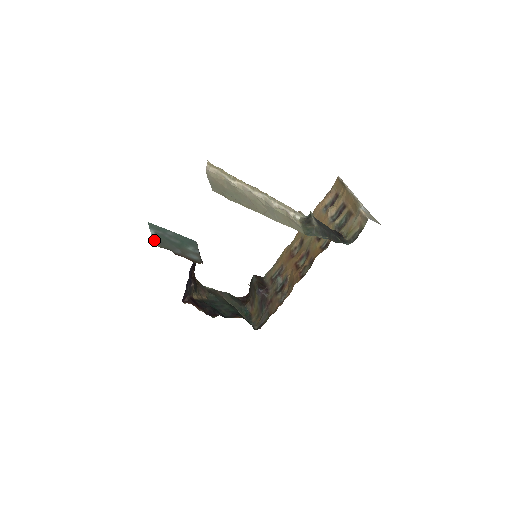
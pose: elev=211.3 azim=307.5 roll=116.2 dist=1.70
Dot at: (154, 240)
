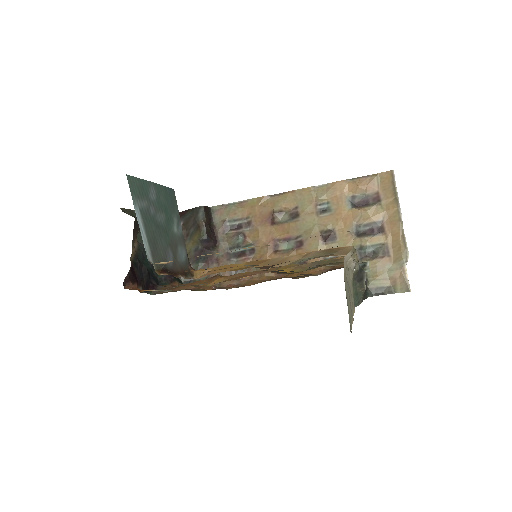
Dot at: (146, 248)
